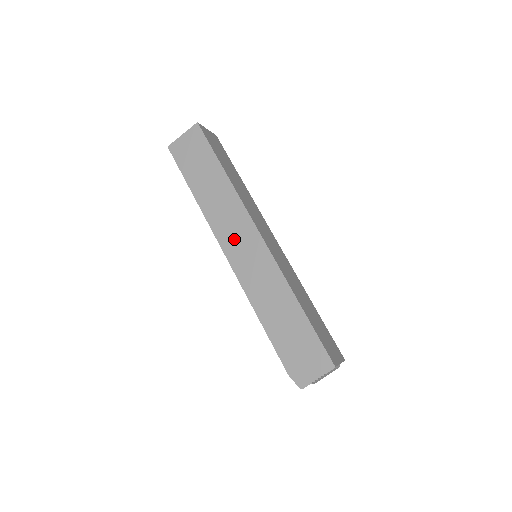
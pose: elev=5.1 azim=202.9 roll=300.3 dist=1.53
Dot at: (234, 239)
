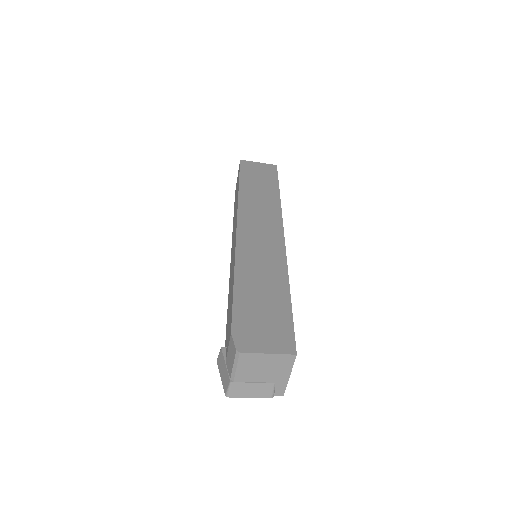
Dot at: (255, 222)
